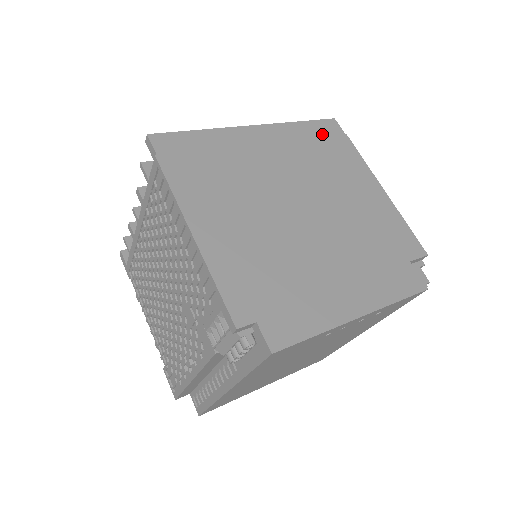
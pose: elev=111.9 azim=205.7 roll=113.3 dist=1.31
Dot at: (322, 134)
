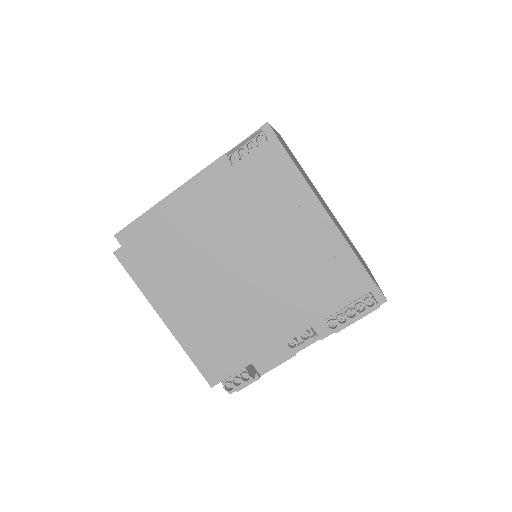
Dot at: occluded
